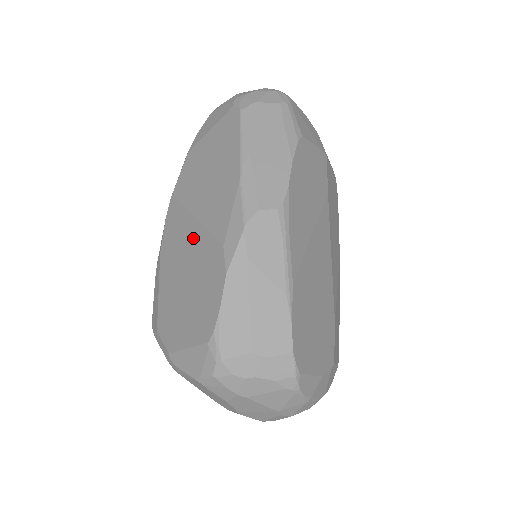
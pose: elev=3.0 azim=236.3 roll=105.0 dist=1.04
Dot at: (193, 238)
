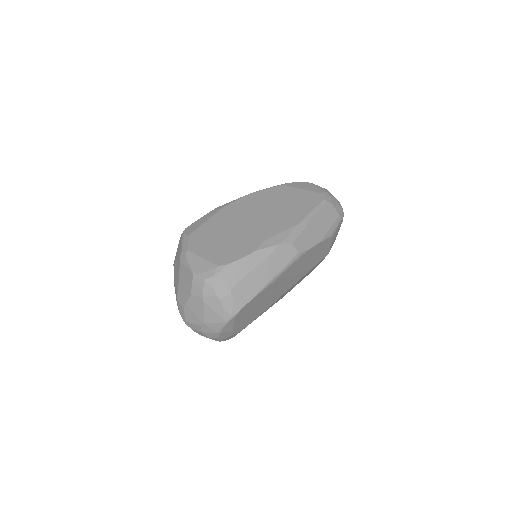
Dot at: (251, 221)
